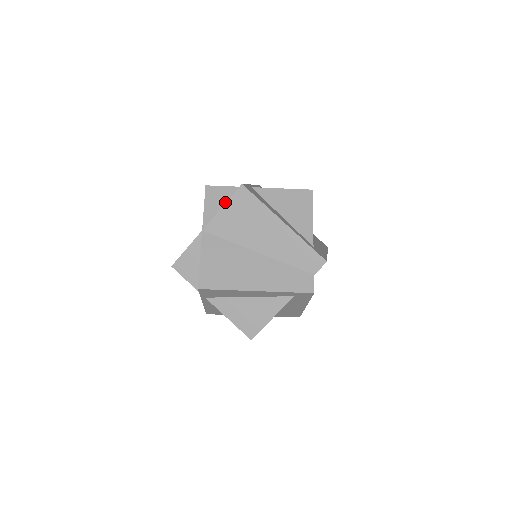
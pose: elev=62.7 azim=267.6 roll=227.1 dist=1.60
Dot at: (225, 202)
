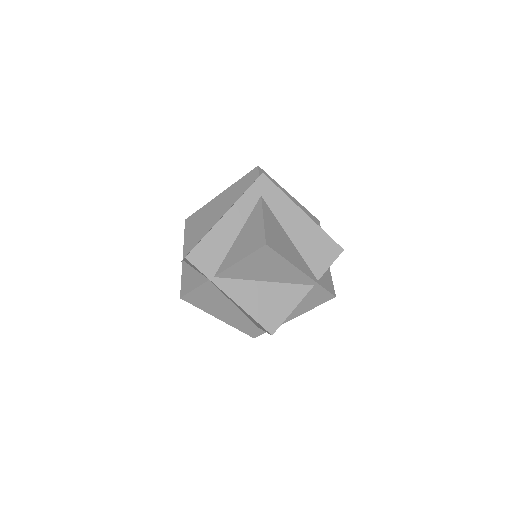
Dot at: occluded
